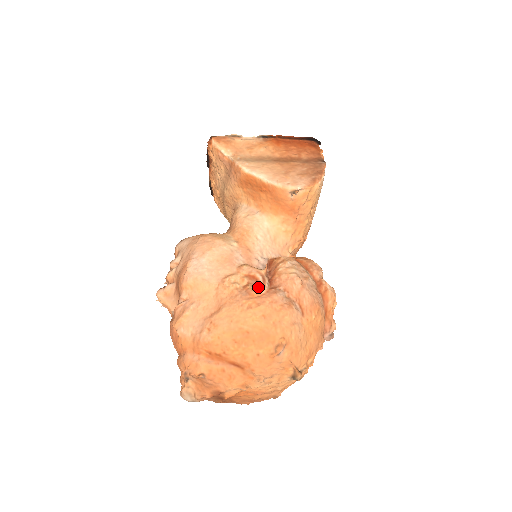
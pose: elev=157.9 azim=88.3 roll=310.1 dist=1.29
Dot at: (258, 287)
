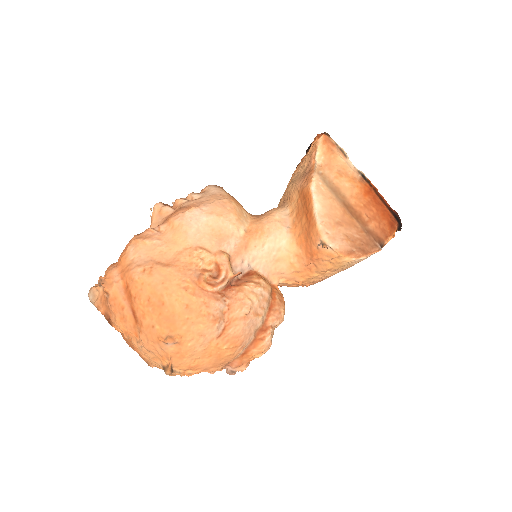
Dot at: (211, 281)
